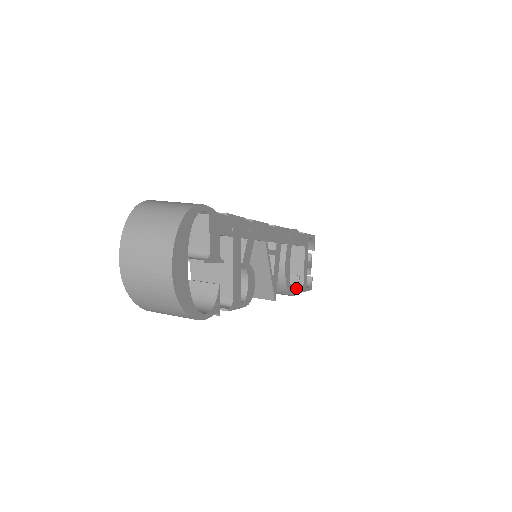
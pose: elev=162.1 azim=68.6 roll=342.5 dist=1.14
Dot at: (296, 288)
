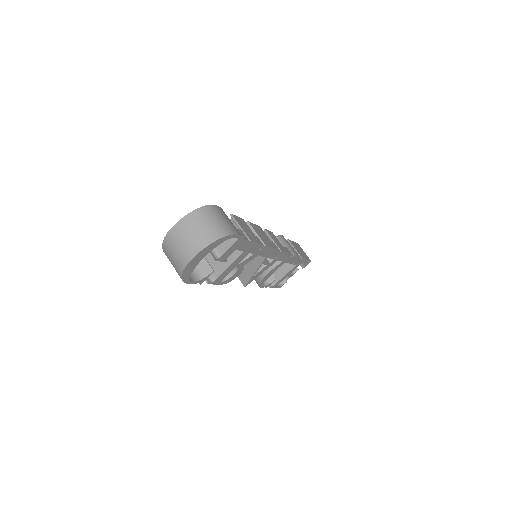
Dot at: (268, 284)
